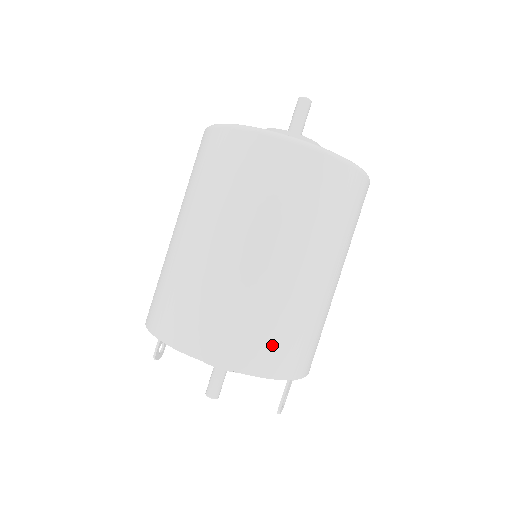
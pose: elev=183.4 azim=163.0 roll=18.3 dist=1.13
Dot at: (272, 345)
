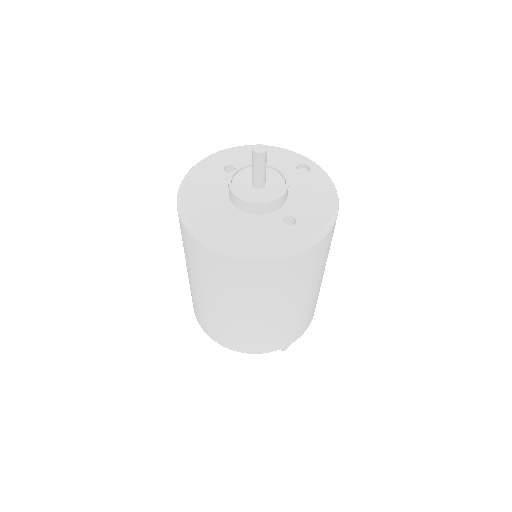
Dot at: (244, 342)
